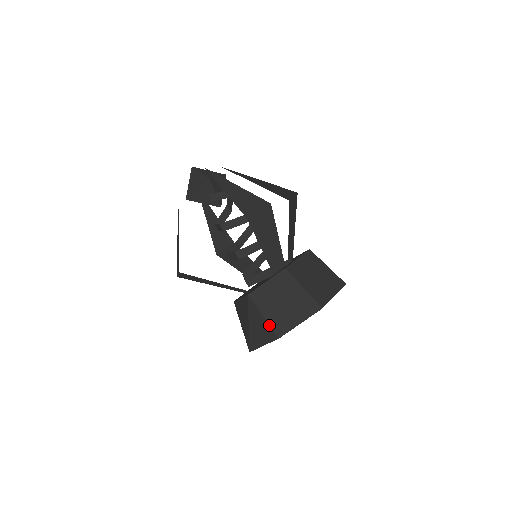
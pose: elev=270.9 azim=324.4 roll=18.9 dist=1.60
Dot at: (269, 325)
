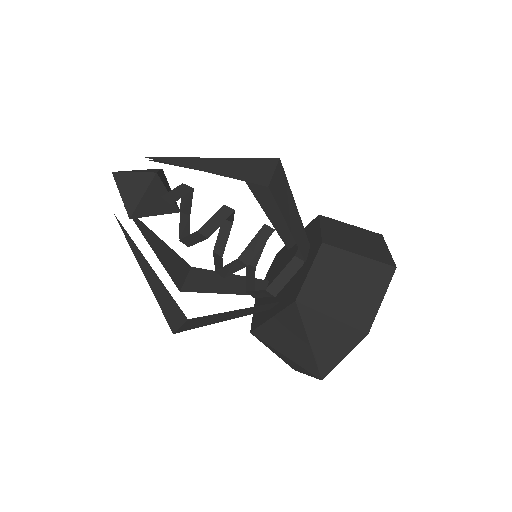
Dot at: (346, 324)
